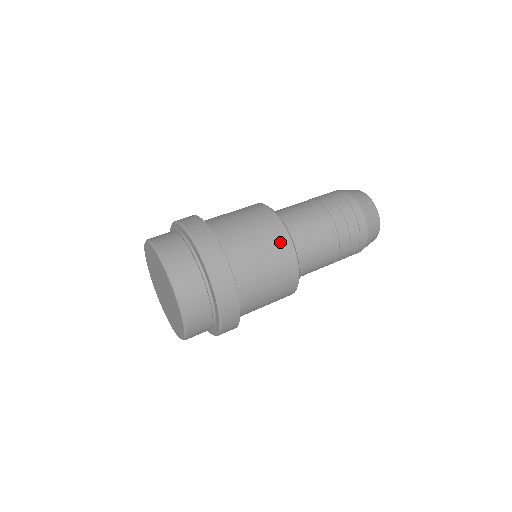
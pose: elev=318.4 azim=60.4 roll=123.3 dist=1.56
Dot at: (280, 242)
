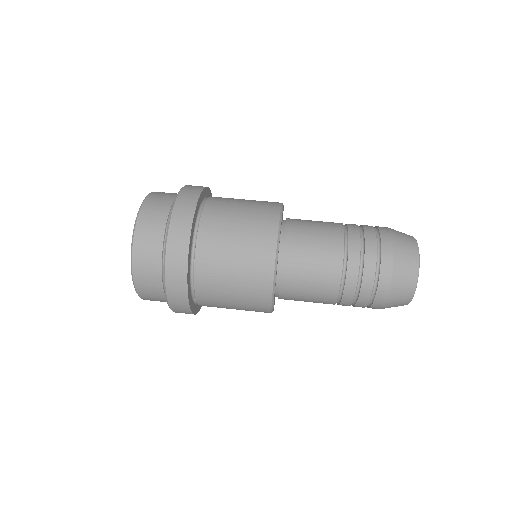
Dot at: (258, 289)
